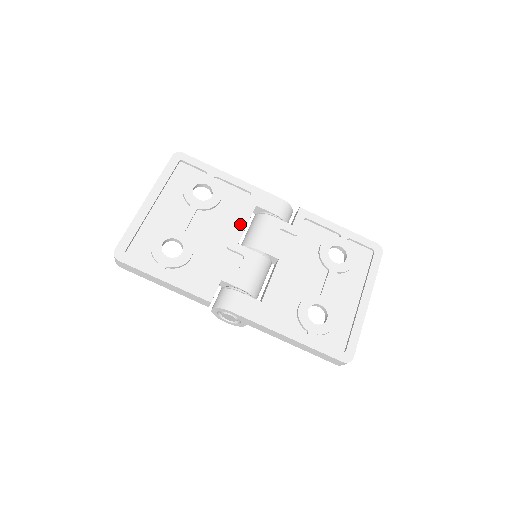
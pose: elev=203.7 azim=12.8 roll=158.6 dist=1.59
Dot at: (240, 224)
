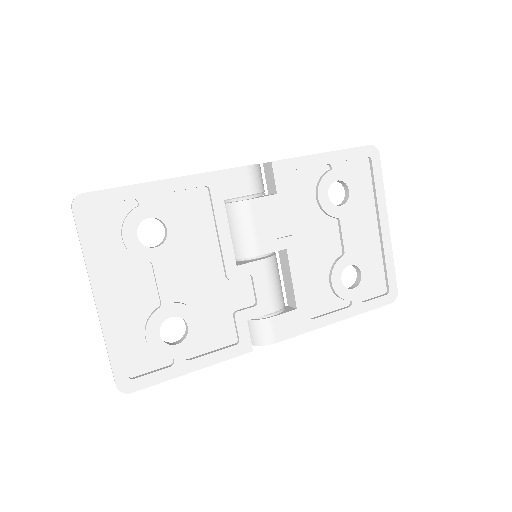
Dot at: (223, 240)
